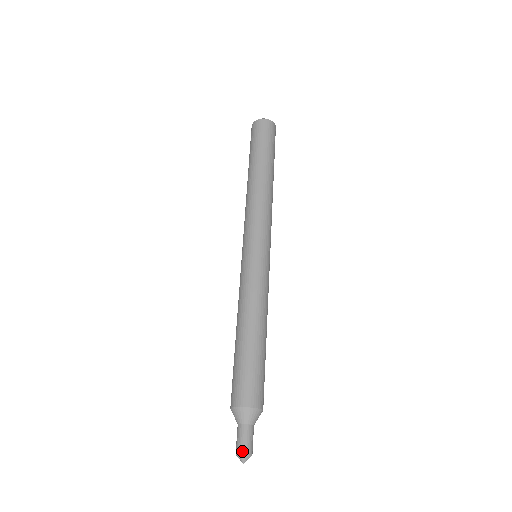
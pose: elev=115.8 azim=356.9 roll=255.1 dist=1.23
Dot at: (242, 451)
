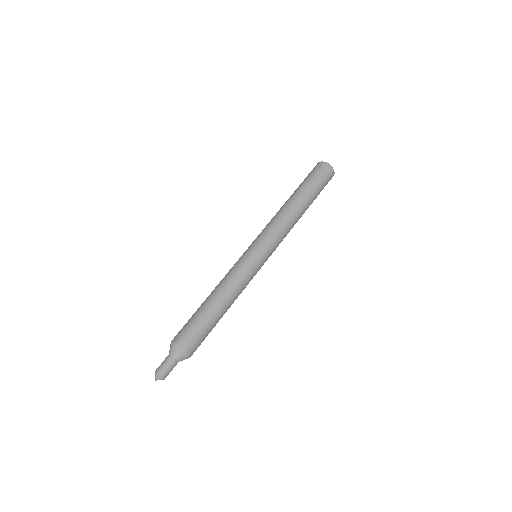
Dot at: (158, 371)
